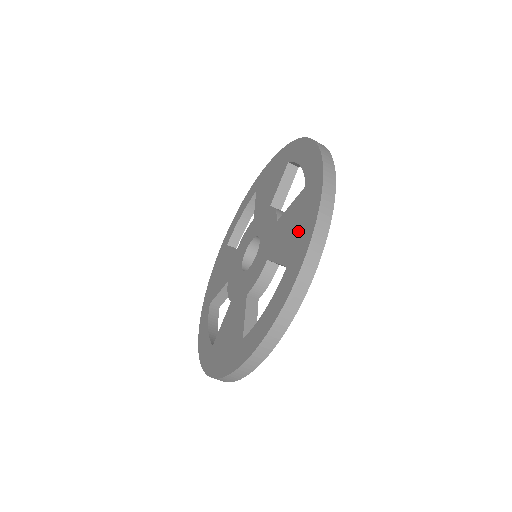
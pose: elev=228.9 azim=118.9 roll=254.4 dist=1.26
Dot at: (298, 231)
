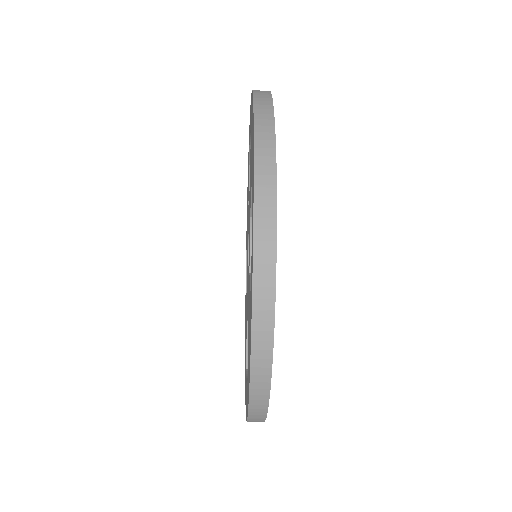
Dot at: occluded
